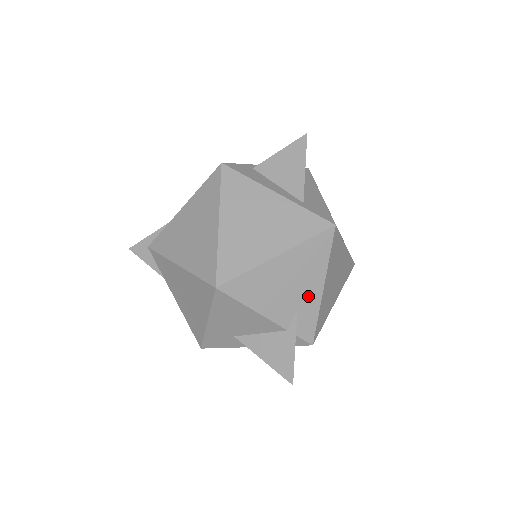
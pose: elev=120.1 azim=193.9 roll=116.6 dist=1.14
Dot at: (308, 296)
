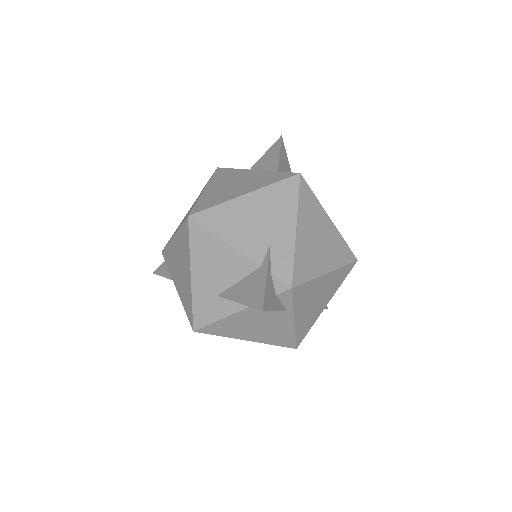
Dot at: (280, 234)
